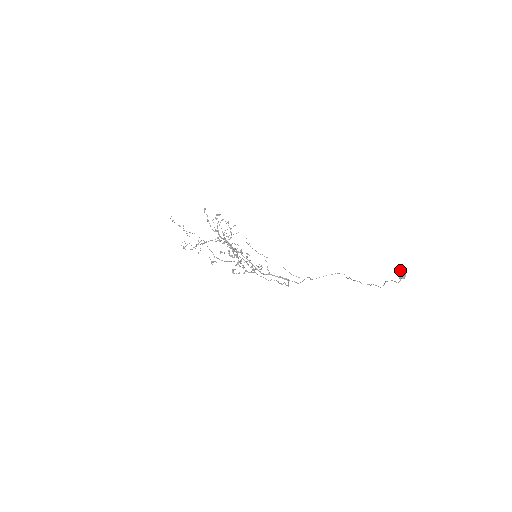
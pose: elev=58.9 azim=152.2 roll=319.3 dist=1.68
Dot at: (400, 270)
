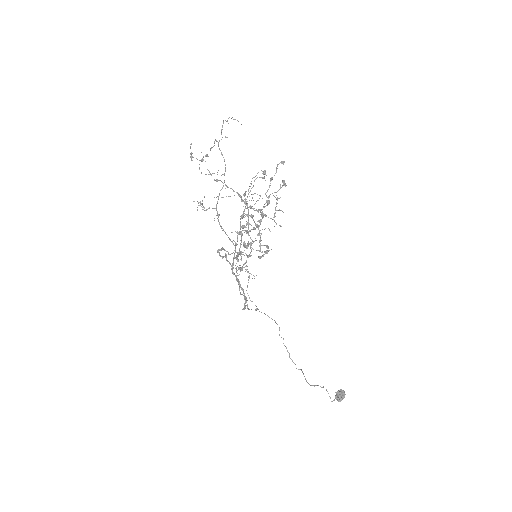
Dot at: (343, 390)
